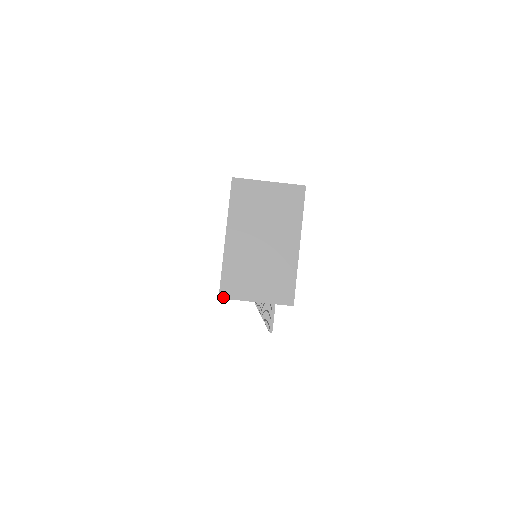
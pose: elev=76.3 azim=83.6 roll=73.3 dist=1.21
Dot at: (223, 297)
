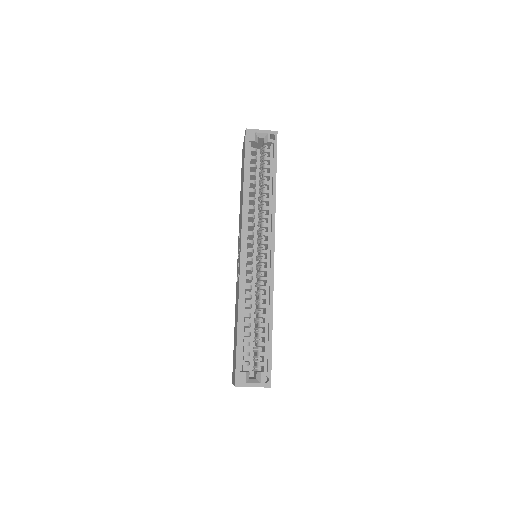
Dot at: occluded
